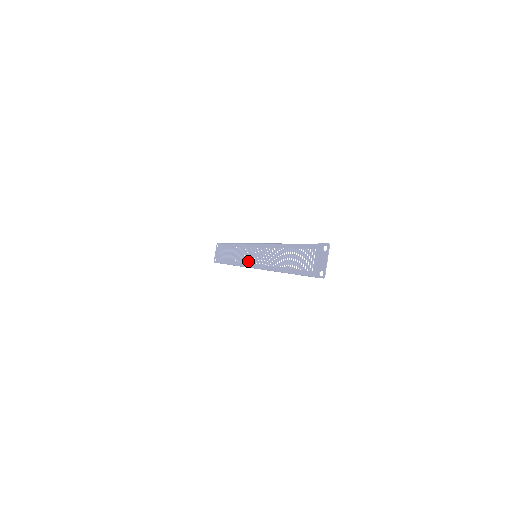
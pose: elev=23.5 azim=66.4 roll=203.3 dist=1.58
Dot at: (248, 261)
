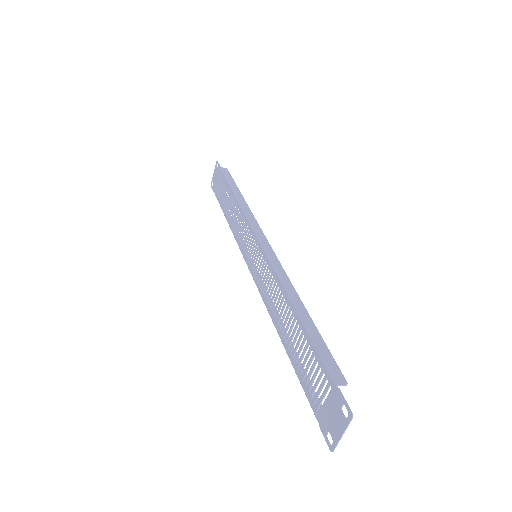
Dot at: (246, 250)
